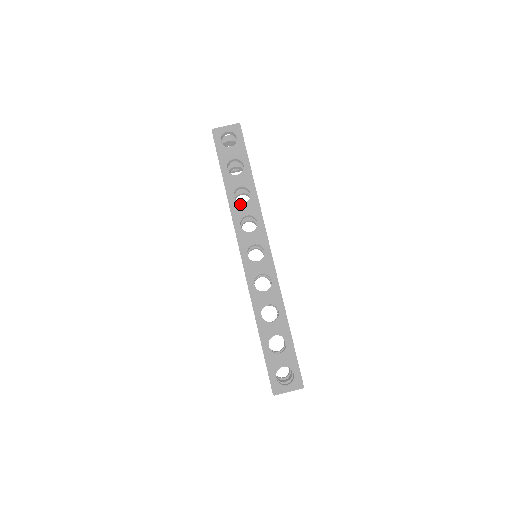
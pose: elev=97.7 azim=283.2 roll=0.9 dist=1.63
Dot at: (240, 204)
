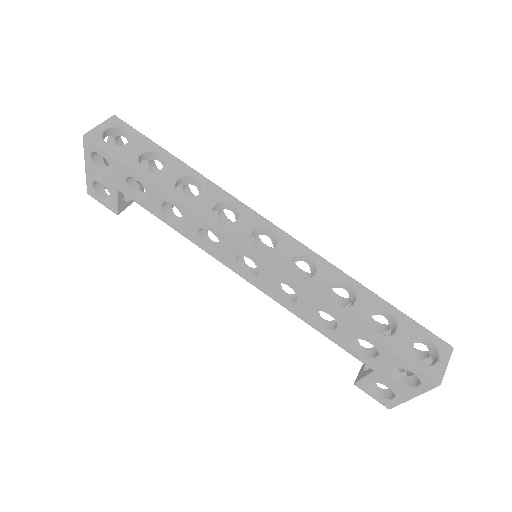
Dot at: (196, 197)
